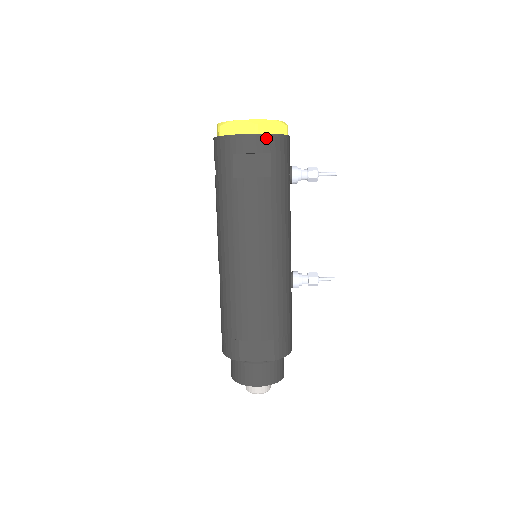
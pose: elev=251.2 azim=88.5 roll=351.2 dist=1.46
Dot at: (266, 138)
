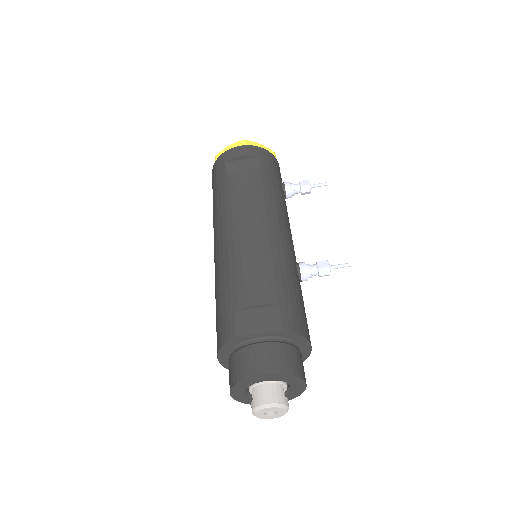
Dot at: (254, 148)
